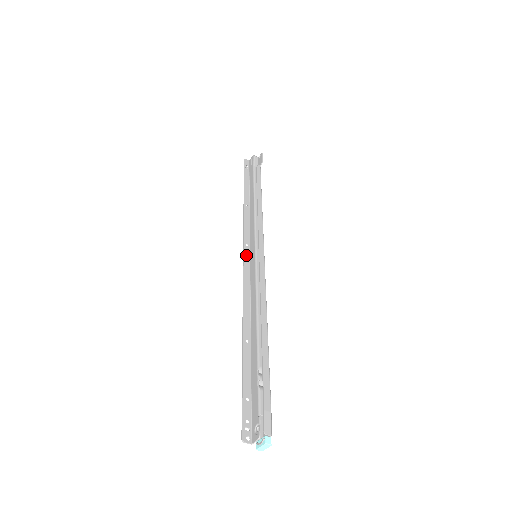
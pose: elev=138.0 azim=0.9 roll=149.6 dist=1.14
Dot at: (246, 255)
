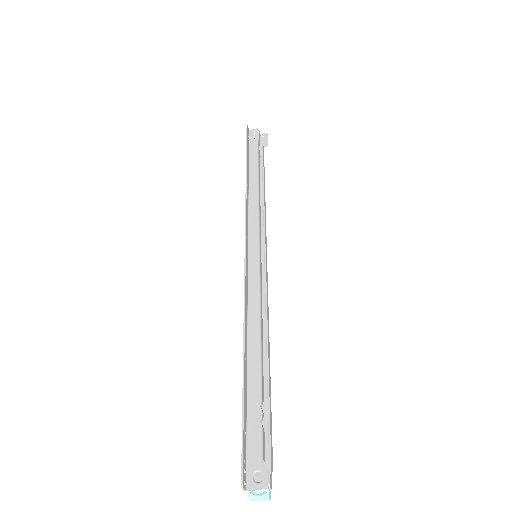
Dot at: (247, 249)
